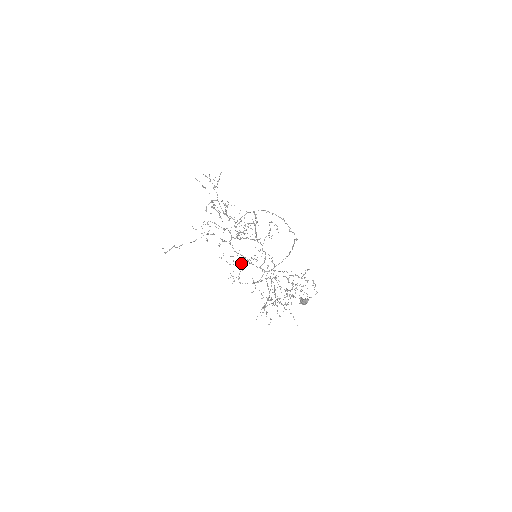
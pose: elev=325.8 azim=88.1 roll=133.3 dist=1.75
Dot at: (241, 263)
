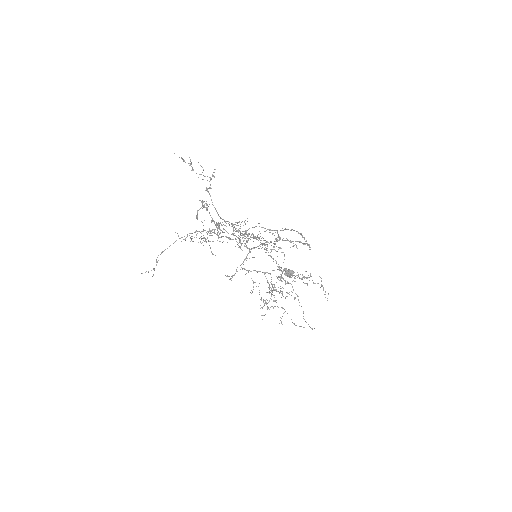
Dot at: (241, 267)
